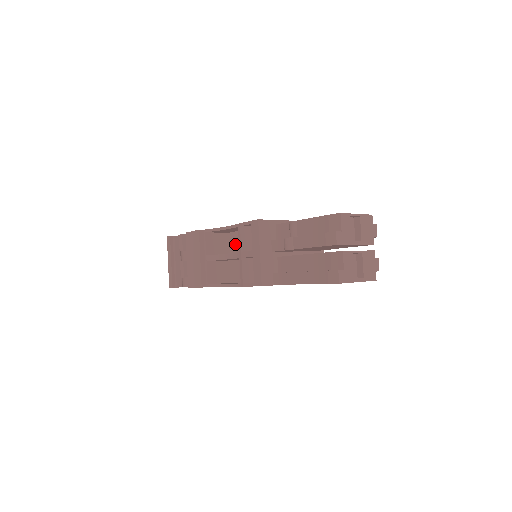
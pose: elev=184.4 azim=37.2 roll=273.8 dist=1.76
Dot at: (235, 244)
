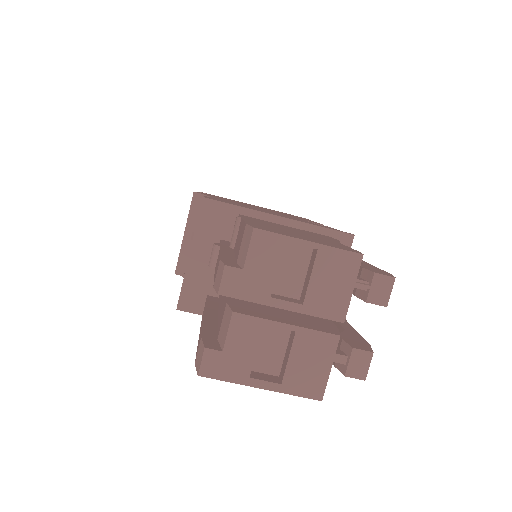
Dot at: occluded
